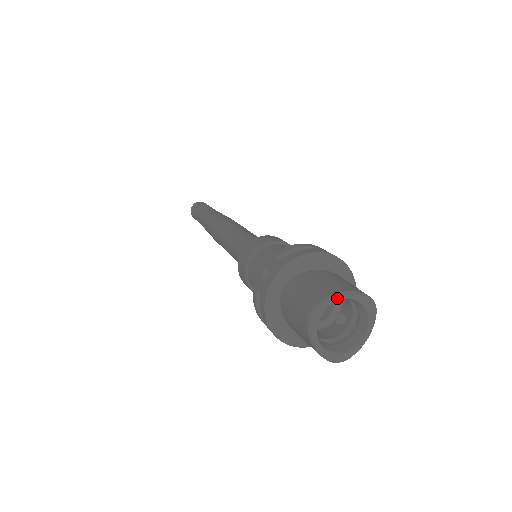
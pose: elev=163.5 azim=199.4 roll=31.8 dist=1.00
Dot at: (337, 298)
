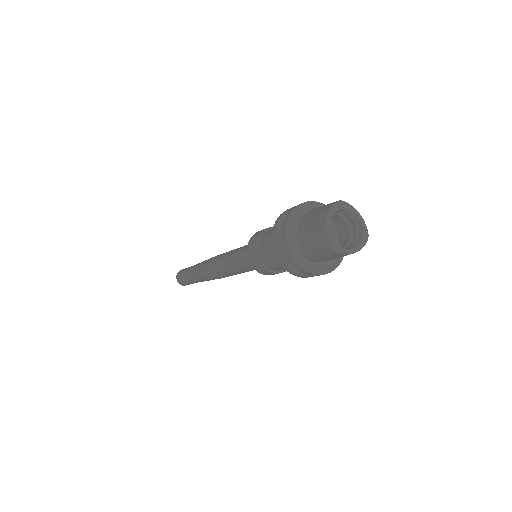
Dot at: (354, 210)
